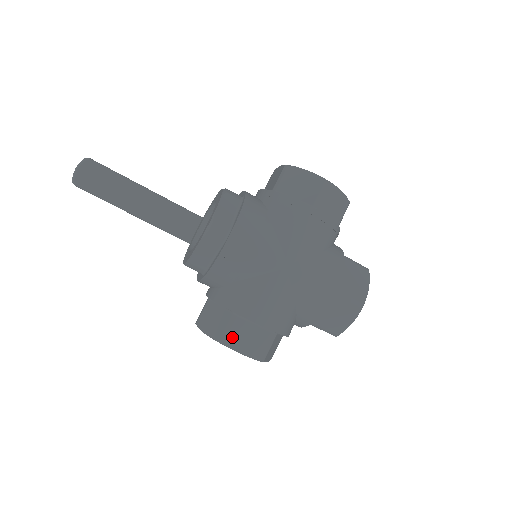
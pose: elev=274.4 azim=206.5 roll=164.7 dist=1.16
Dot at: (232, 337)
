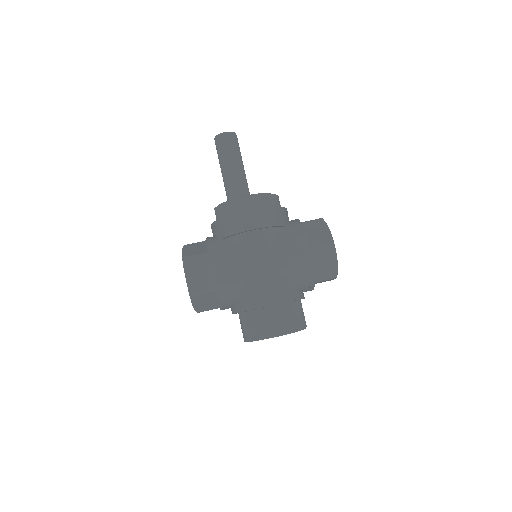
Dot at: (192, 263)
